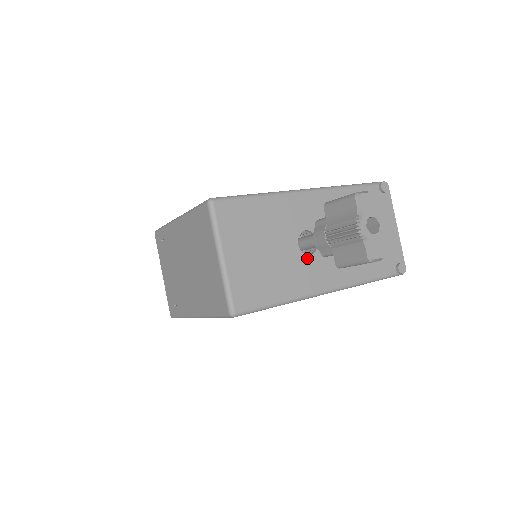
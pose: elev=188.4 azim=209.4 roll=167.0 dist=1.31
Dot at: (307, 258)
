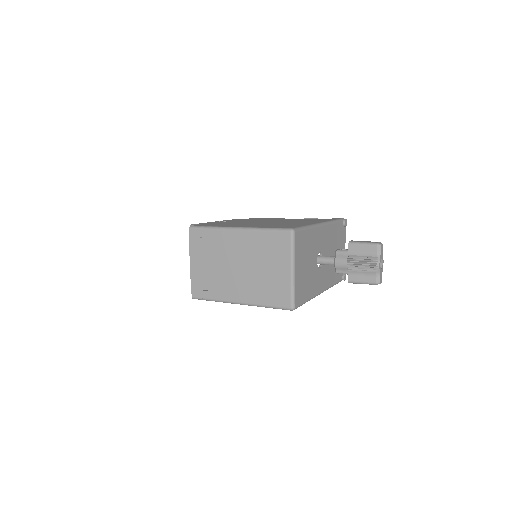
Dot at: (319, 270)
